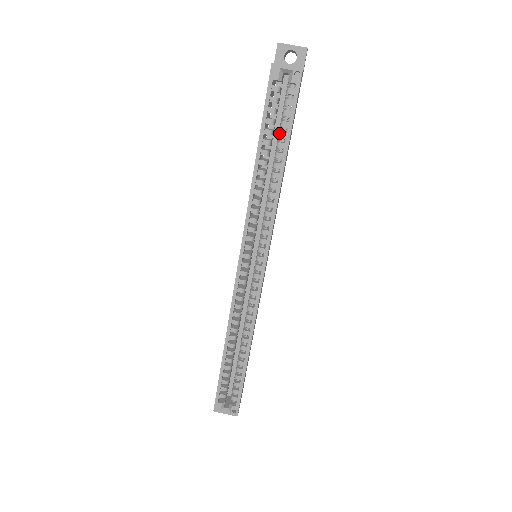
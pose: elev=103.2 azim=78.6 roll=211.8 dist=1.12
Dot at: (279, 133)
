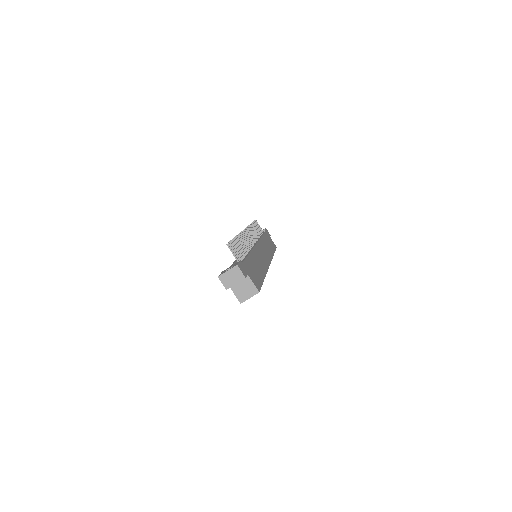
Dot at: occluded
